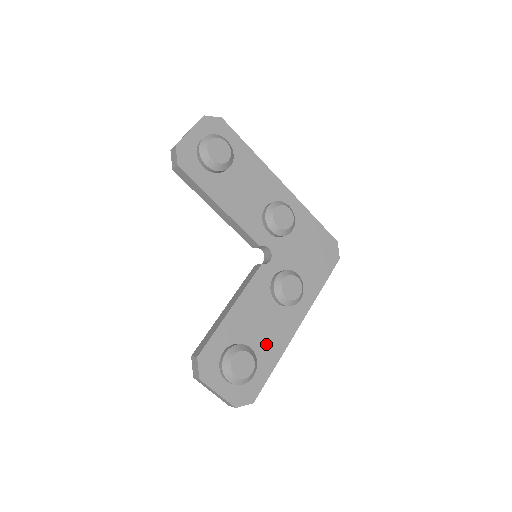
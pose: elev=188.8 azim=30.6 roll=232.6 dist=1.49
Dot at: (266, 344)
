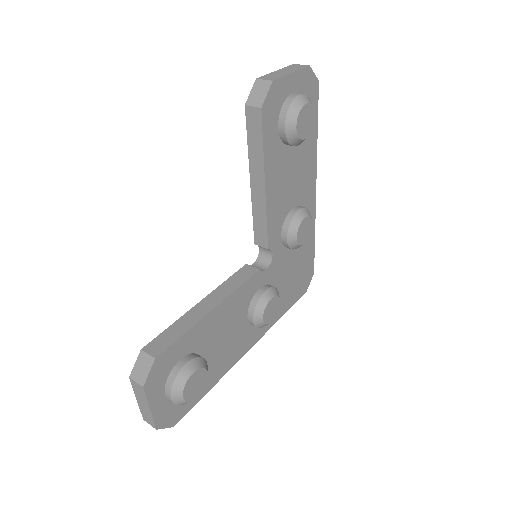
Dot at: (217, 361)
